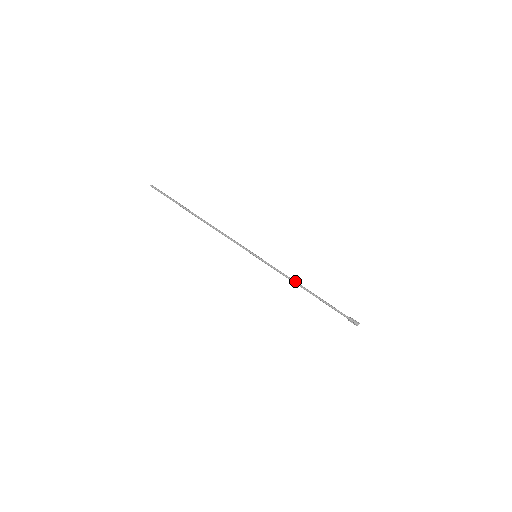
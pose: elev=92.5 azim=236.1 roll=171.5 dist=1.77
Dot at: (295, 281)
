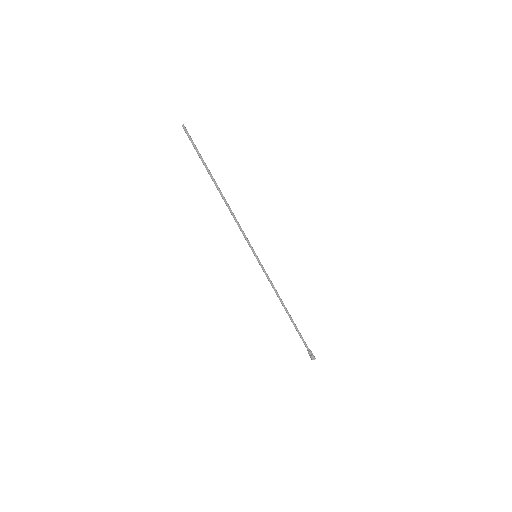
Dot at: occluded
